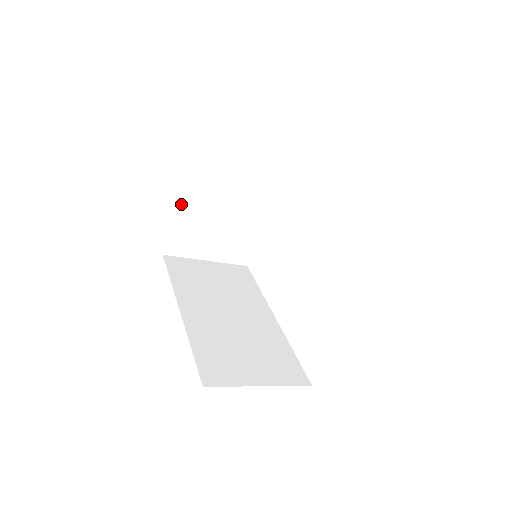
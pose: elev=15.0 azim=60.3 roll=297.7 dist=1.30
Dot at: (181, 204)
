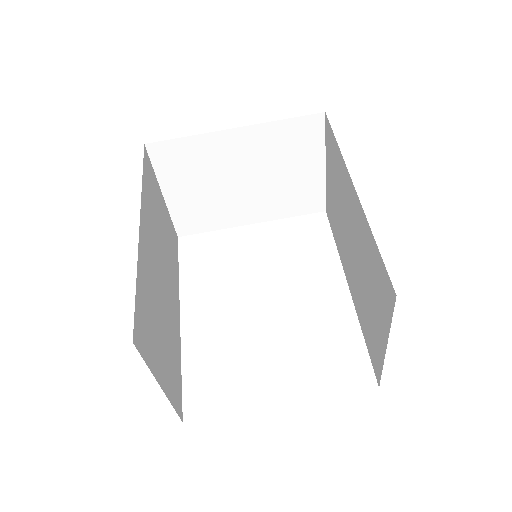
Dot at: (225, 131)
